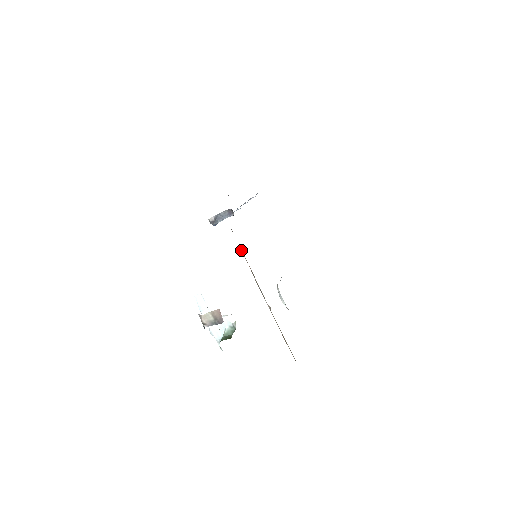
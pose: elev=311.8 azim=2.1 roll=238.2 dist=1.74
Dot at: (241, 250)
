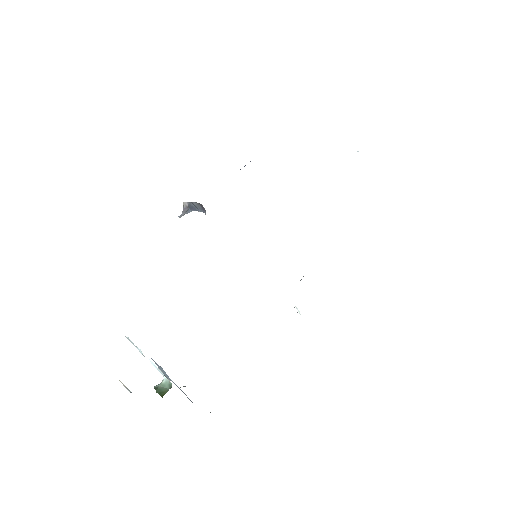
Dot at: occluded
